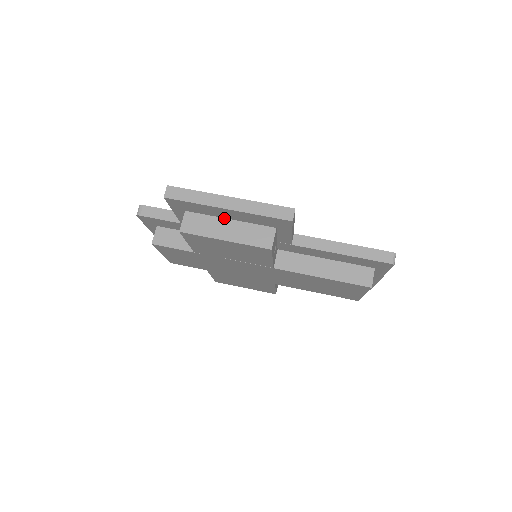
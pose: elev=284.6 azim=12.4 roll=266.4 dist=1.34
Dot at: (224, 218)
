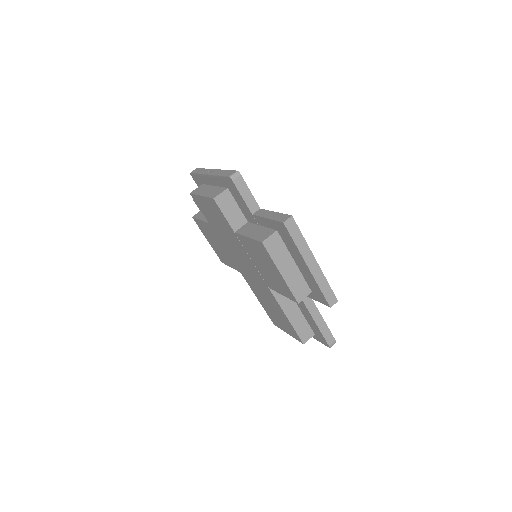
Dot at: (293, 258)
